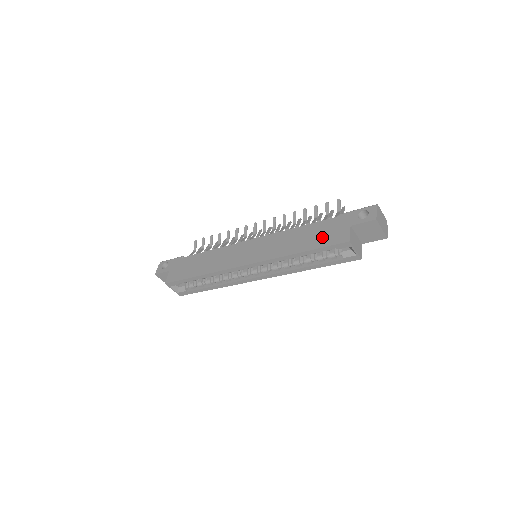
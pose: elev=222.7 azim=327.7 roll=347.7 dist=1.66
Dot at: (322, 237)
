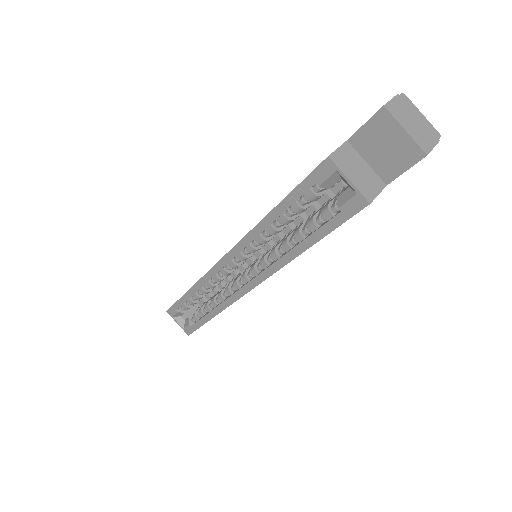
Dot at: occluded
